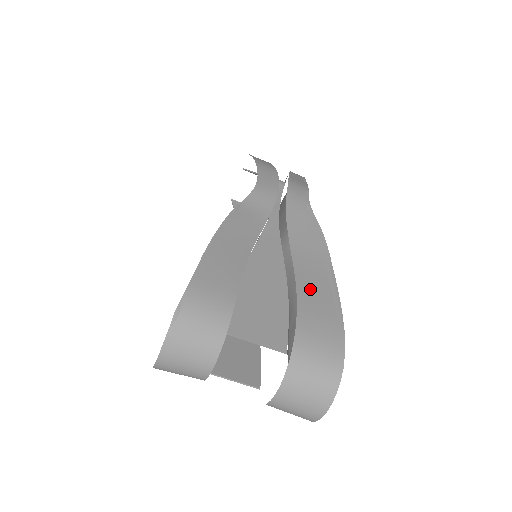
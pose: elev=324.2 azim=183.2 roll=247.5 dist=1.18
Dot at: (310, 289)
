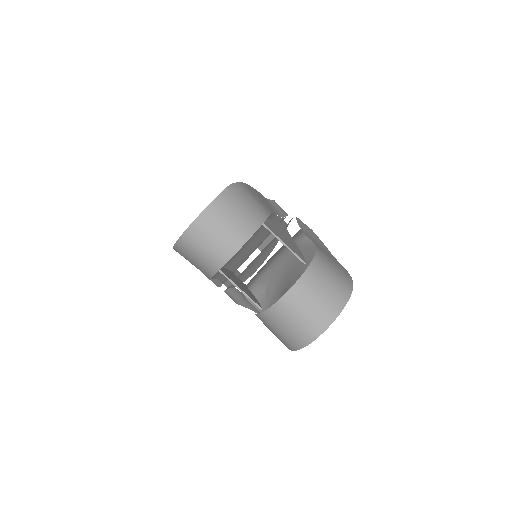
Dot at: (321, 248)
